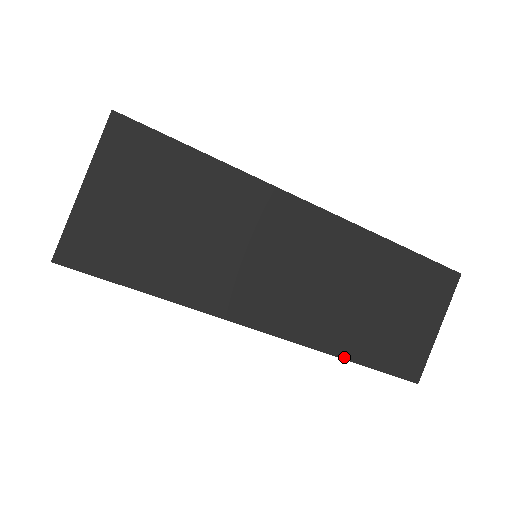
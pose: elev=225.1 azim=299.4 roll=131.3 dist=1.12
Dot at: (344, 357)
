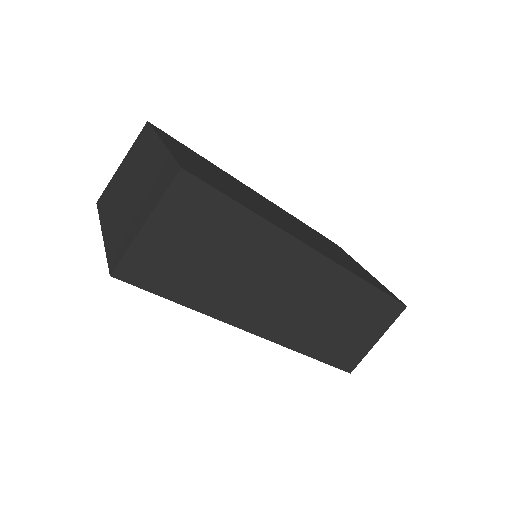
Dot at: (305, 354)
